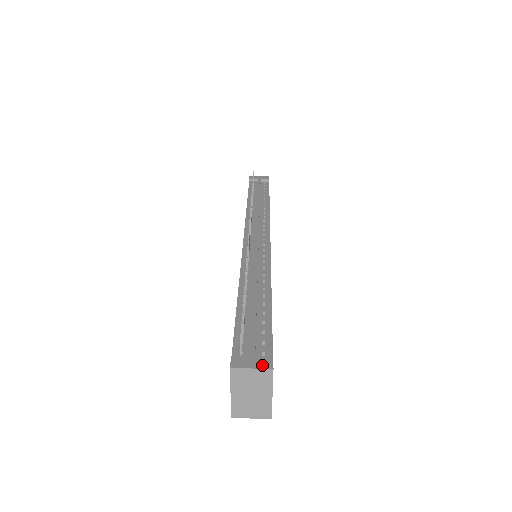
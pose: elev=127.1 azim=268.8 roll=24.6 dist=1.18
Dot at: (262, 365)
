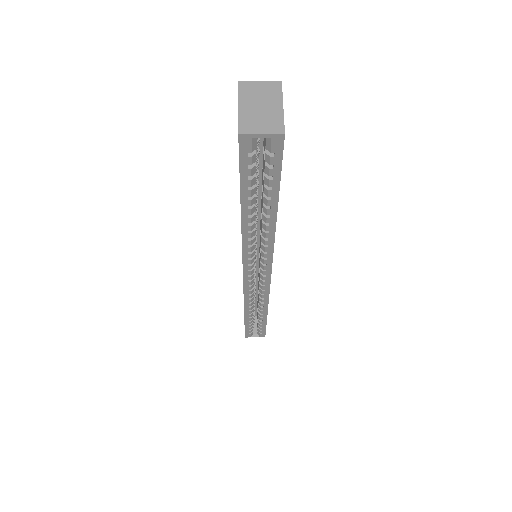
Dot at: (270, 85)
